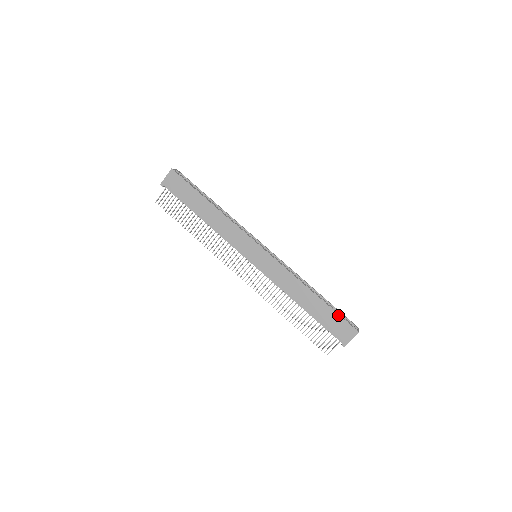
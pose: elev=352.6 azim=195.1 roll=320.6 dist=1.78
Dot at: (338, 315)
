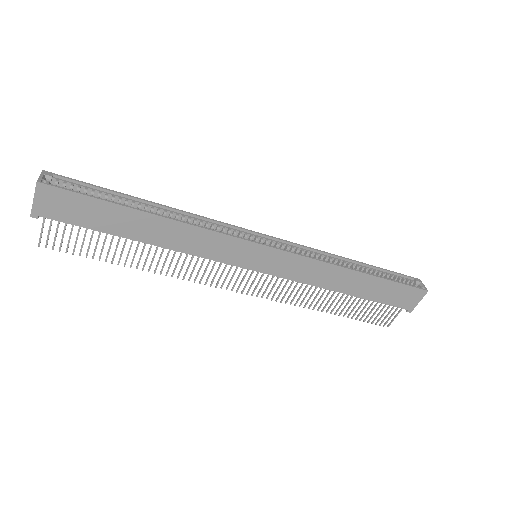
Dot at: (399, 284)
